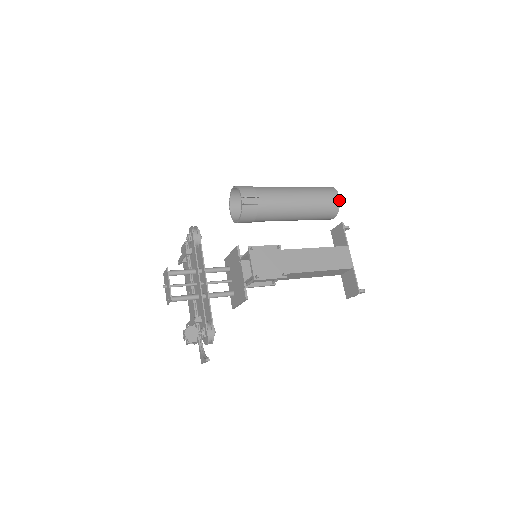
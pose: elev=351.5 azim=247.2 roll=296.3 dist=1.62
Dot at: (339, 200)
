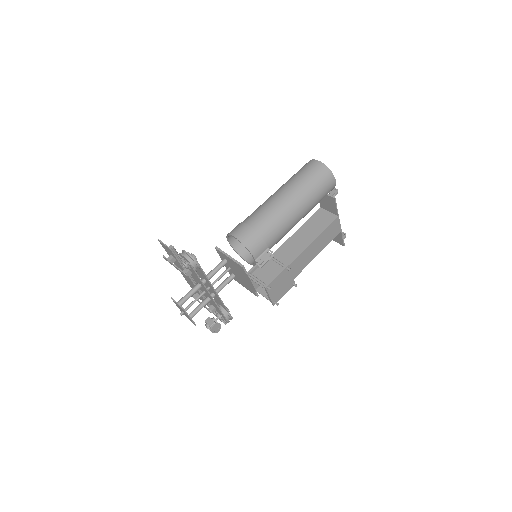
Dot at: (335, 184)
